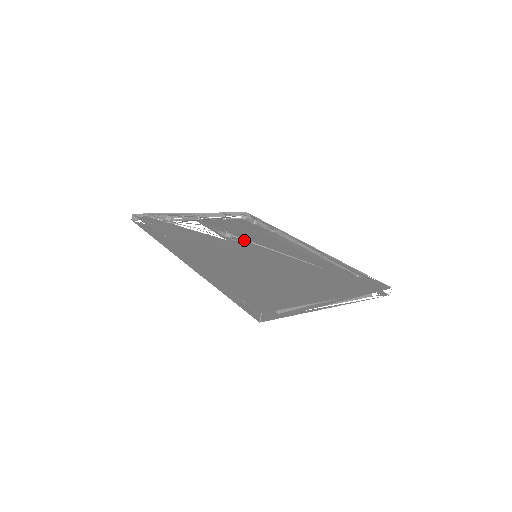
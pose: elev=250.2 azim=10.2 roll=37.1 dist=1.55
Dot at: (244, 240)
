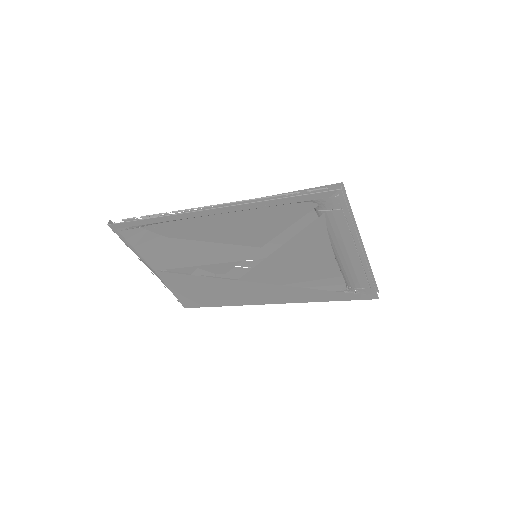
Dot at: (228, 264)
